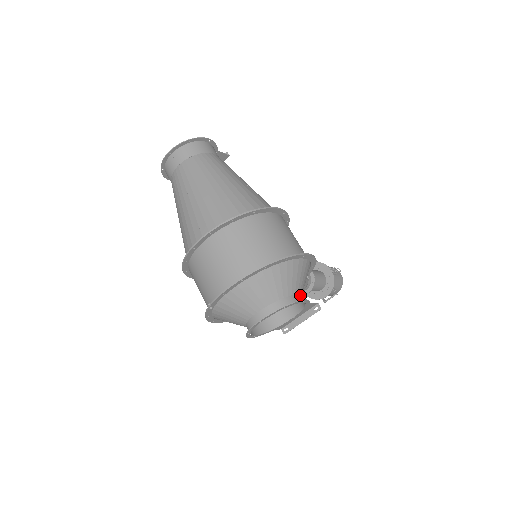
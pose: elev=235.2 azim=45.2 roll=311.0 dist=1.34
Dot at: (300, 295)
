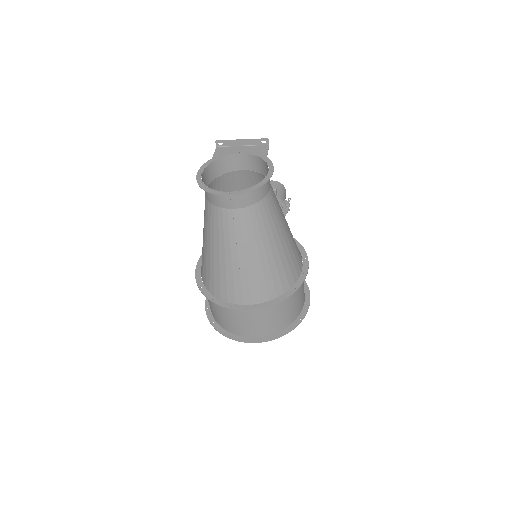
Dot at: occluded
